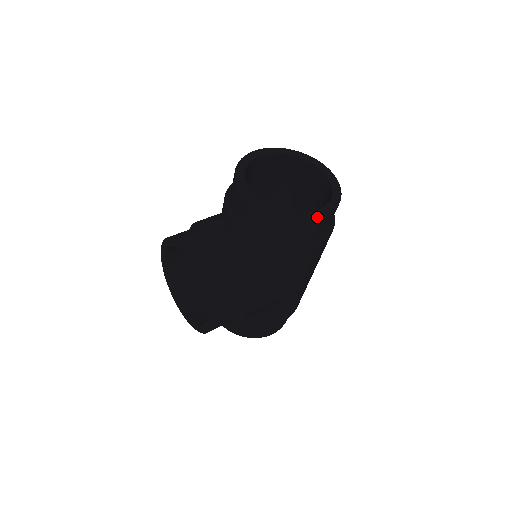
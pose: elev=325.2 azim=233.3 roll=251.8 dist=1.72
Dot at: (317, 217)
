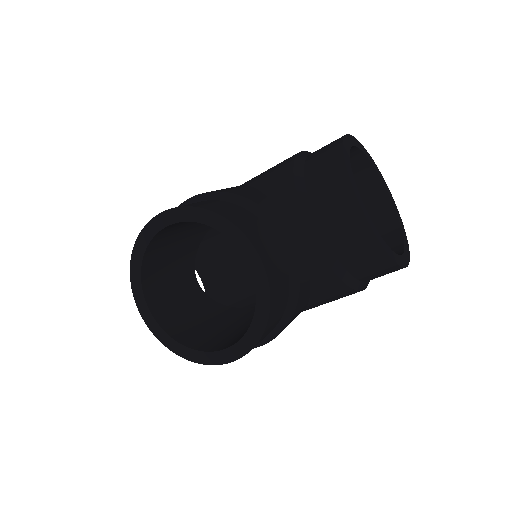
Dot at: (406, 263)
